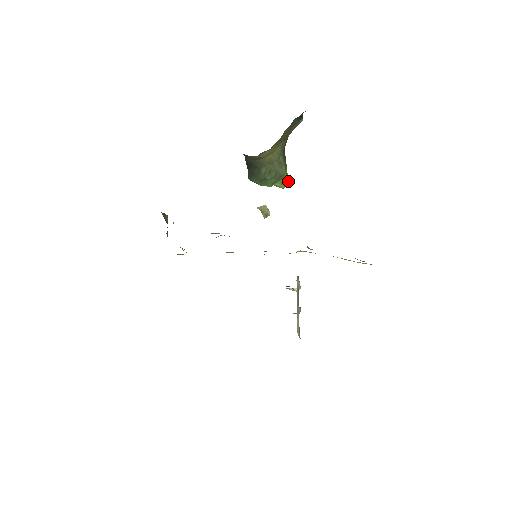
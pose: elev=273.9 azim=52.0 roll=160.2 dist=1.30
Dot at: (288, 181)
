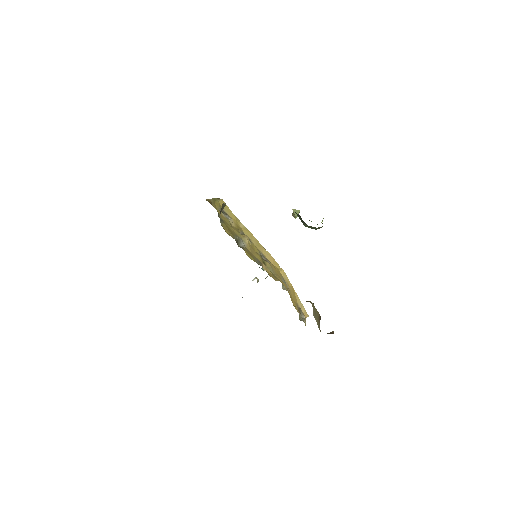
Dot at: occluded
